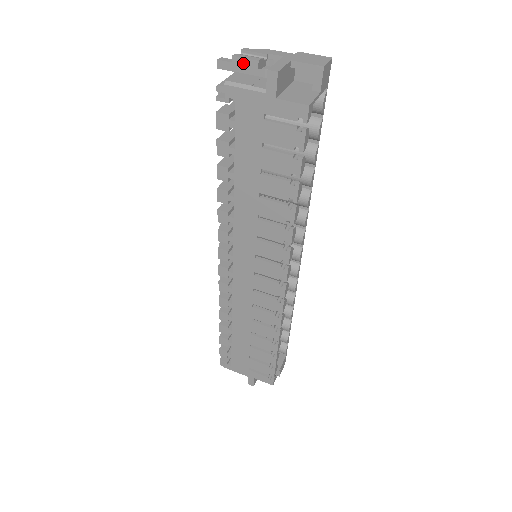
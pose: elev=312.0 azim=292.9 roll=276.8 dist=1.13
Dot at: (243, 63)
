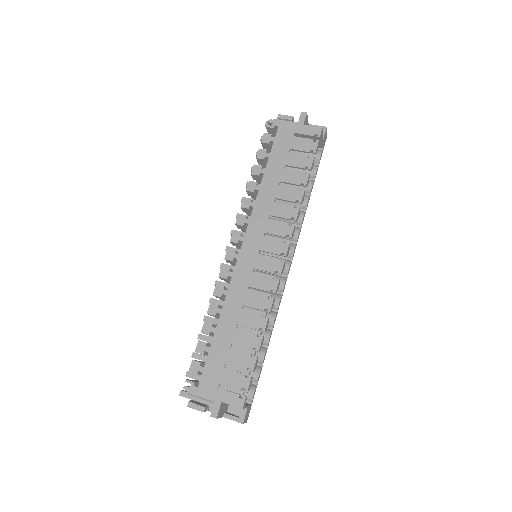
Dot at: (284, 117)
